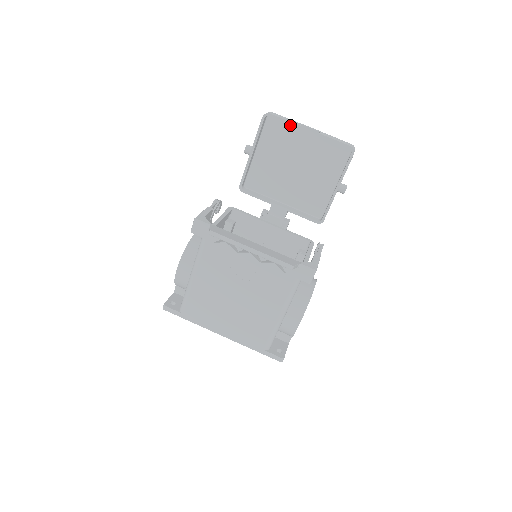
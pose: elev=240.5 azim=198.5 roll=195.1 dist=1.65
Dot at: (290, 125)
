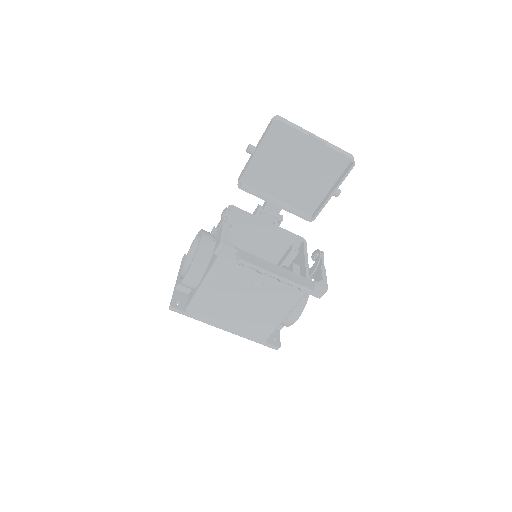
Dot at: occluded
